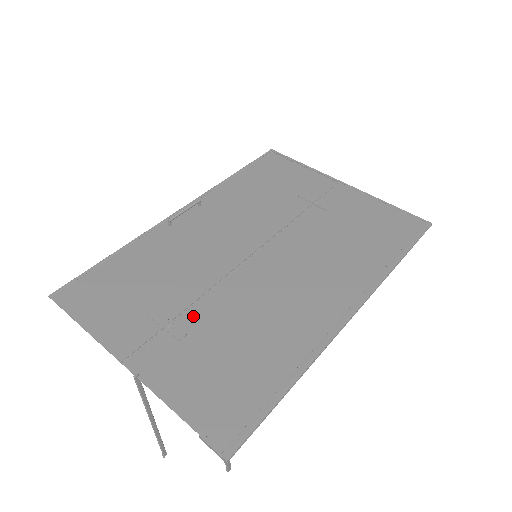
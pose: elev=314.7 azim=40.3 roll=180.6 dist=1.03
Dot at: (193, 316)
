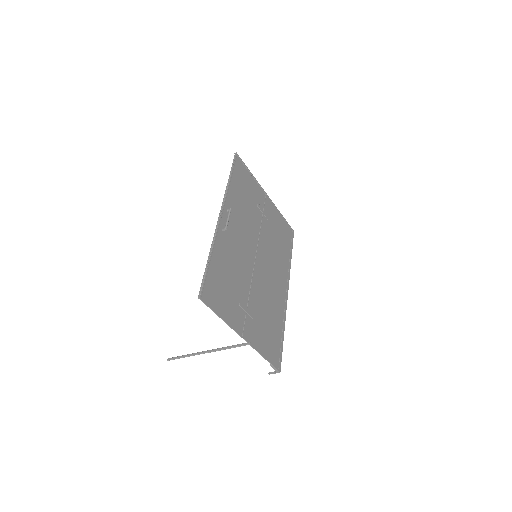
Dot at: (252, 302)
